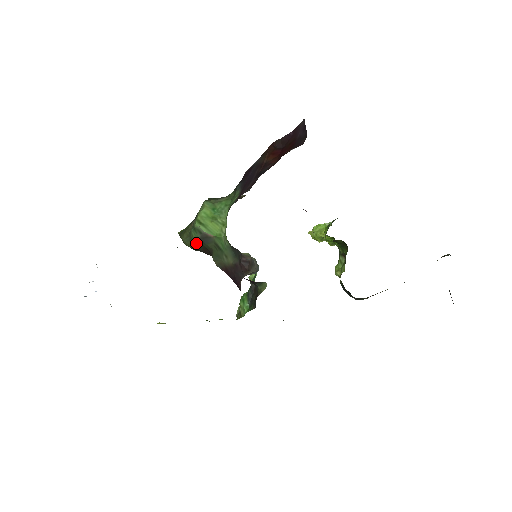
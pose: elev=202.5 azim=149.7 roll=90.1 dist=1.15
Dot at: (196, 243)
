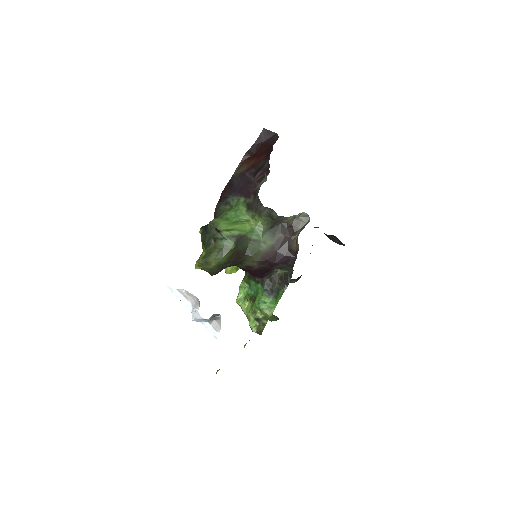
Dot at: (232, 250)
